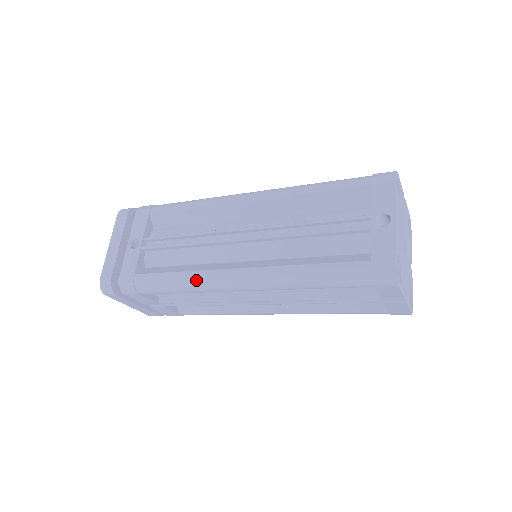
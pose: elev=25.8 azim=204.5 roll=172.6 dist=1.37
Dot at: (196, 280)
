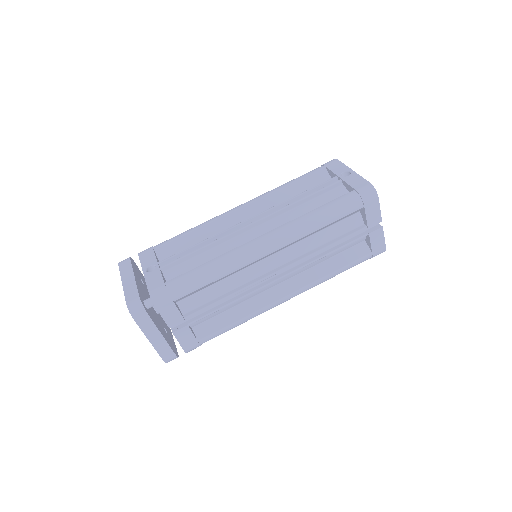
Dot at: (229, 258)
